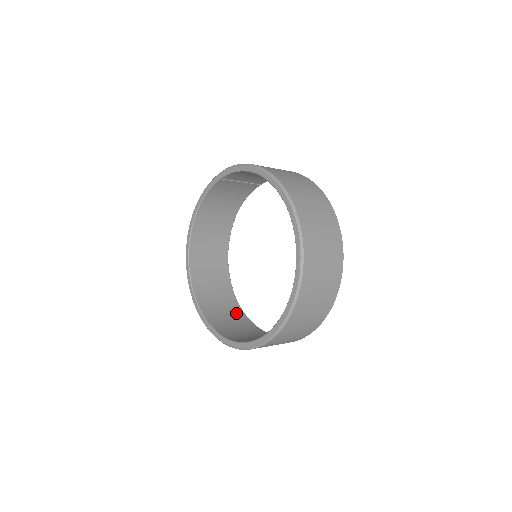
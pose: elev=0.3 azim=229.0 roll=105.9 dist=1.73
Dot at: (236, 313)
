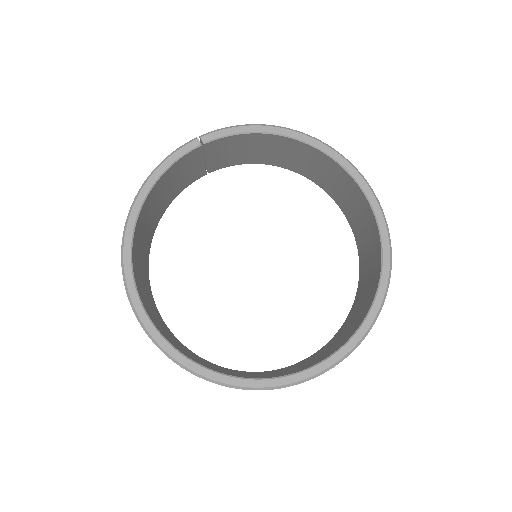
Dot at: (201, 359)
